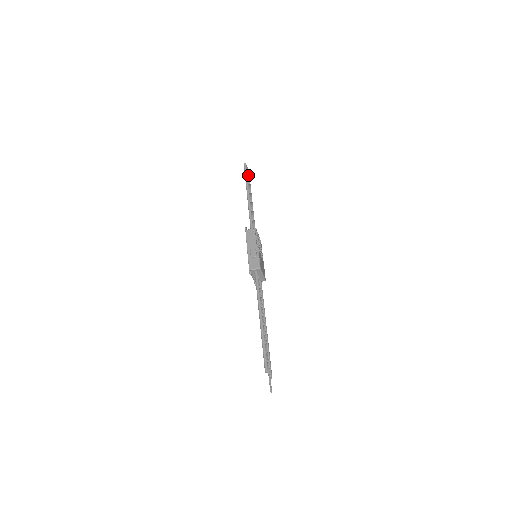
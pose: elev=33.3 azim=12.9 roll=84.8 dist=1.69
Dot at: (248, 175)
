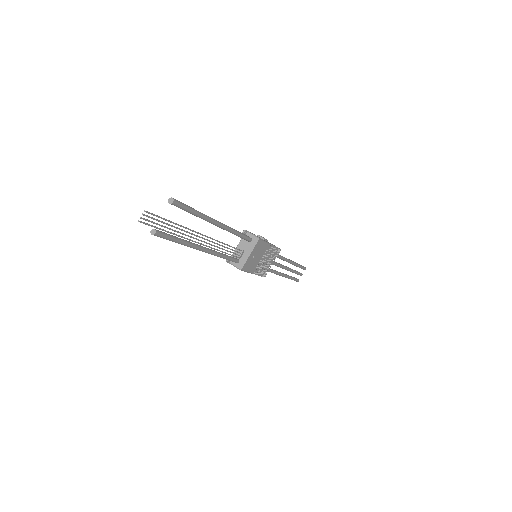
Dot at: (299, 273)
